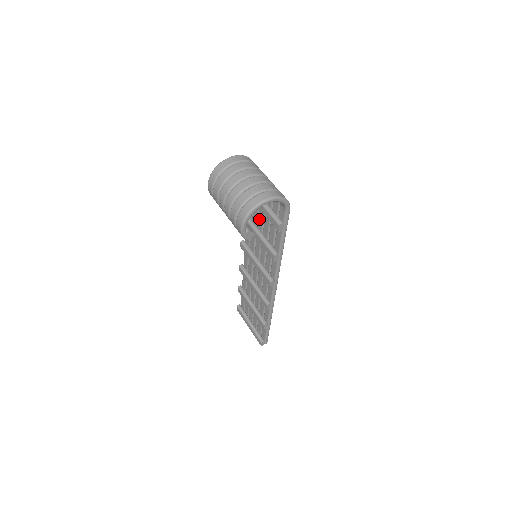
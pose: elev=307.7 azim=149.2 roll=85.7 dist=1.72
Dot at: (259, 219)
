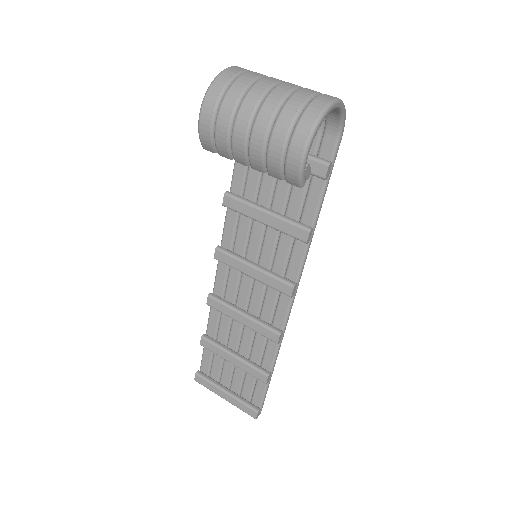
Dot at: (263, 187)
